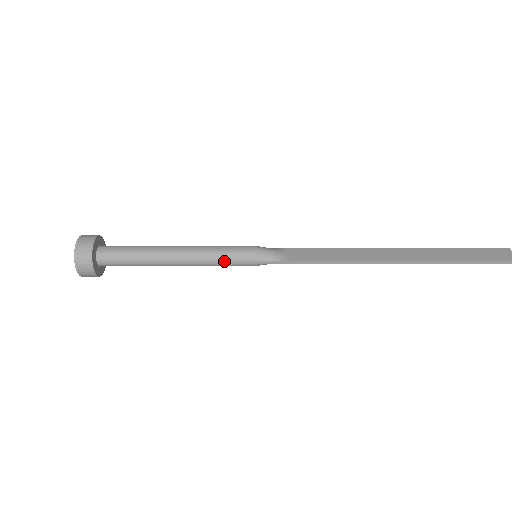
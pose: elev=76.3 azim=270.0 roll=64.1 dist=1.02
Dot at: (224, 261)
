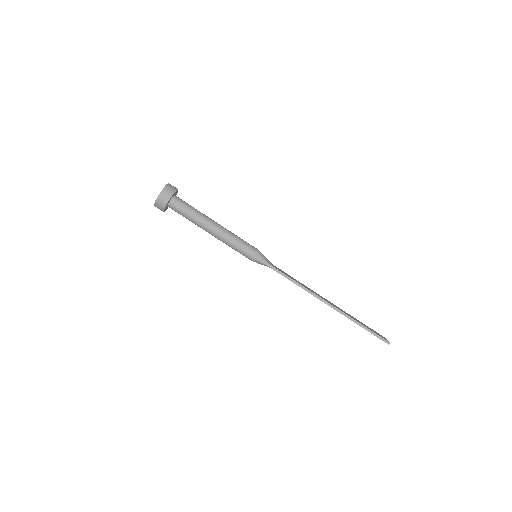
Dot at: (240, 245)
